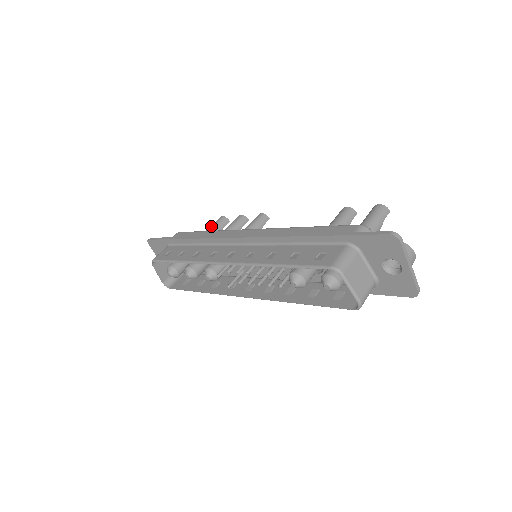
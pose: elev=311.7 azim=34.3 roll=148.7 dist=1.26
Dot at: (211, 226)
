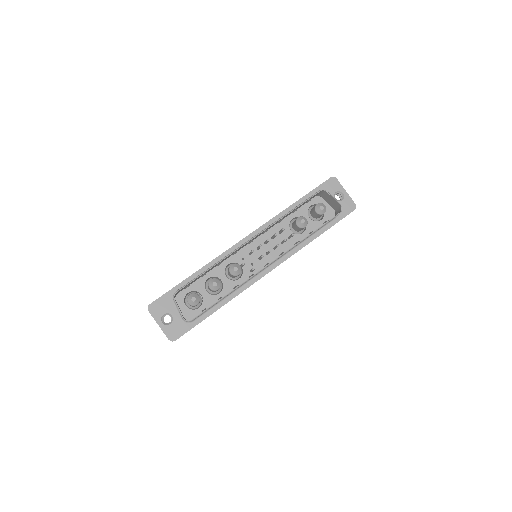
Dot at: occluded
